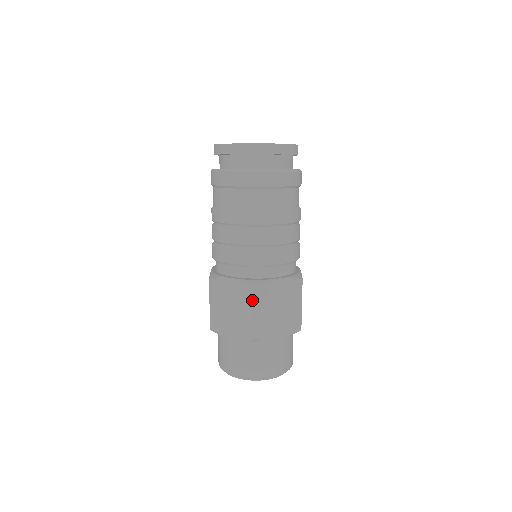
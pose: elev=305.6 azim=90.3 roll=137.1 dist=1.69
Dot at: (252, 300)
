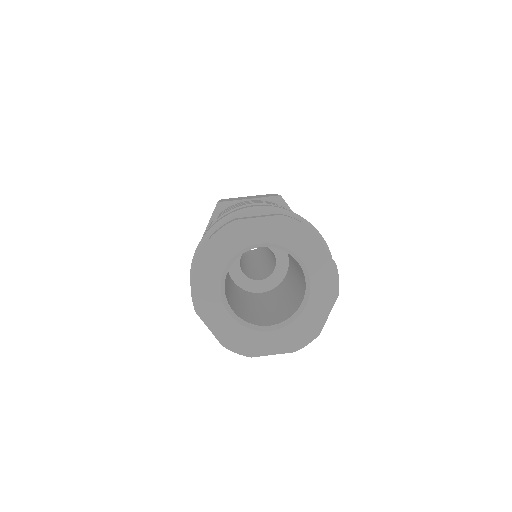
Dot at: occluded
